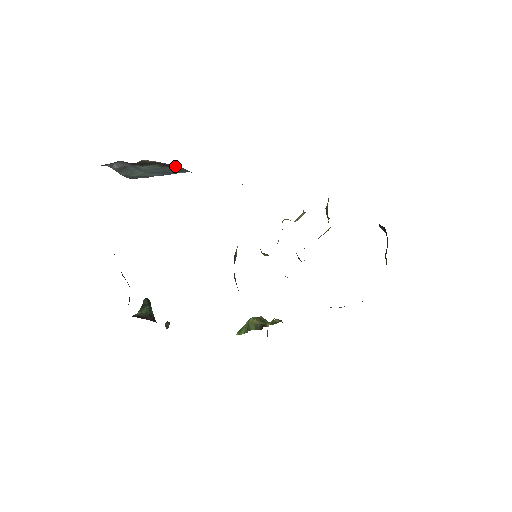
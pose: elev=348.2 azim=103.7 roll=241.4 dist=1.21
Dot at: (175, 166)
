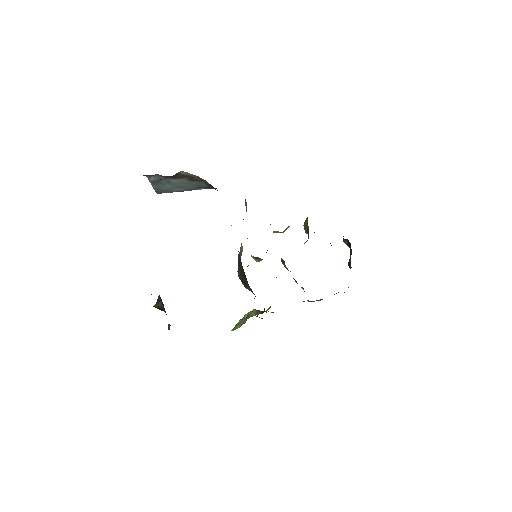
Dot at: (199, 181)
